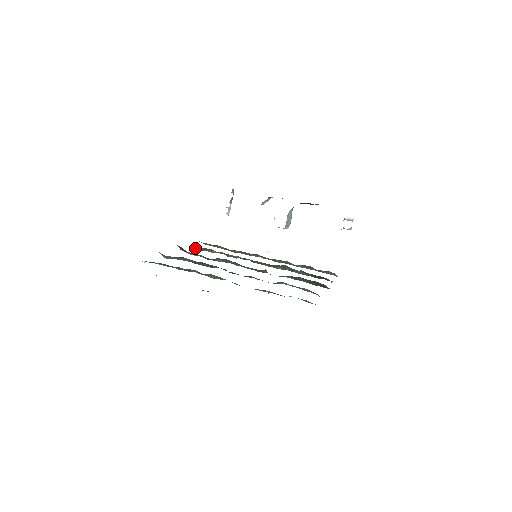
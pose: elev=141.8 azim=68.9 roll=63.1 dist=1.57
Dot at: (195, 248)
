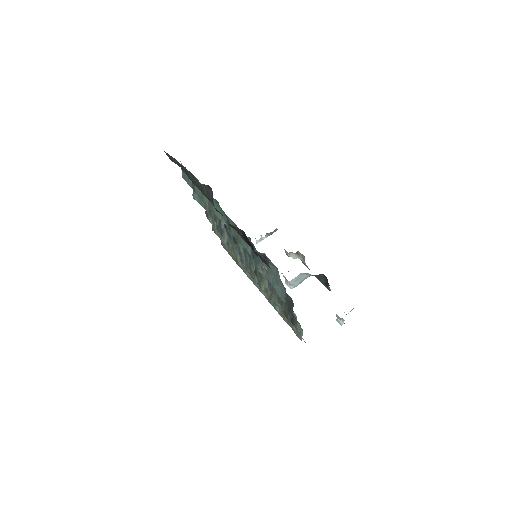
Dot at: (214, 228)
